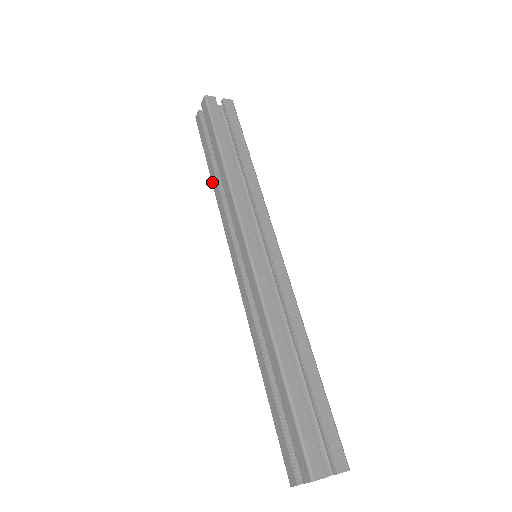
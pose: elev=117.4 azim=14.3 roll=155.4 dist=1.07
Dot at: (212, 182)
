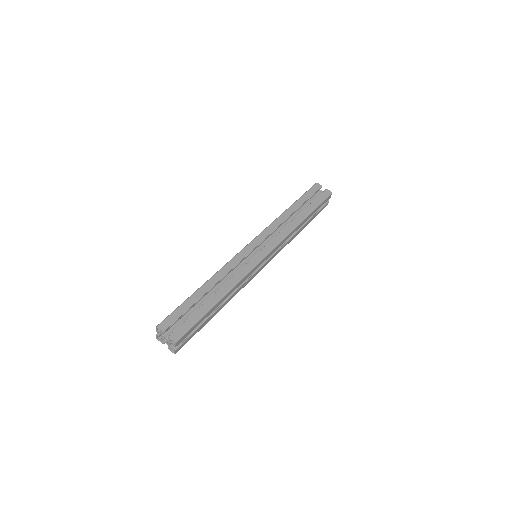
Dot at: occluded
